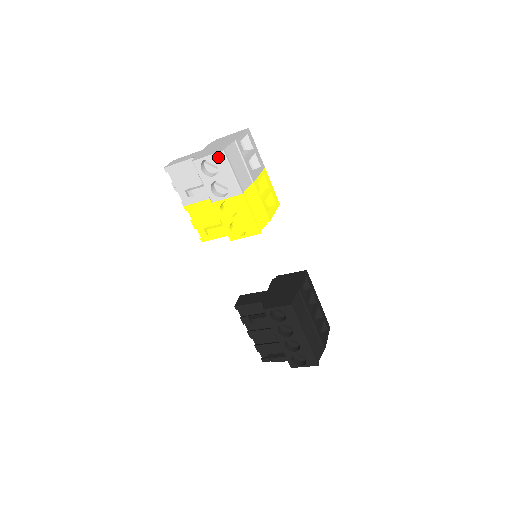
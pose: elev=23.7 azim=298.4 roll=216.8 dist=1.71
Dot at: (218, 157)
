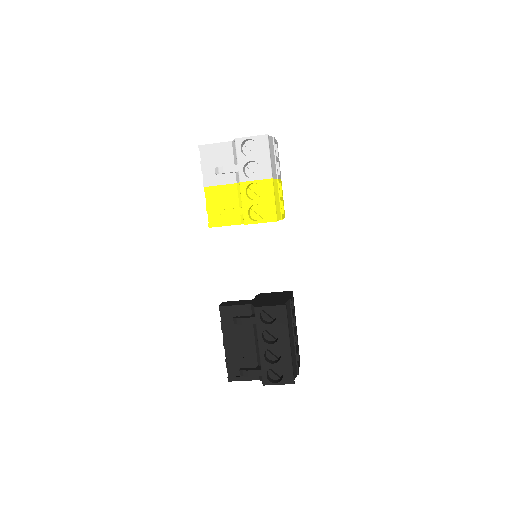
Dot at: (261, 139)
